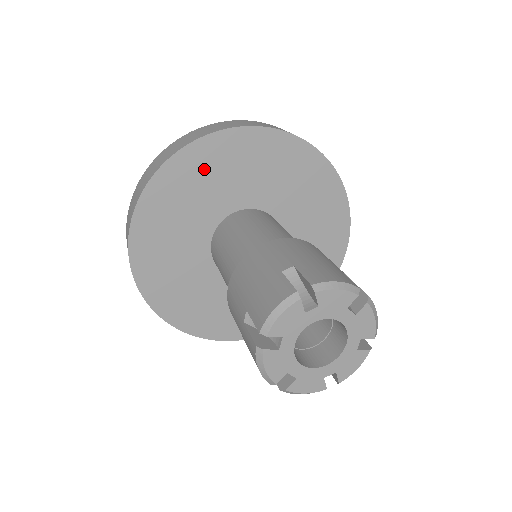
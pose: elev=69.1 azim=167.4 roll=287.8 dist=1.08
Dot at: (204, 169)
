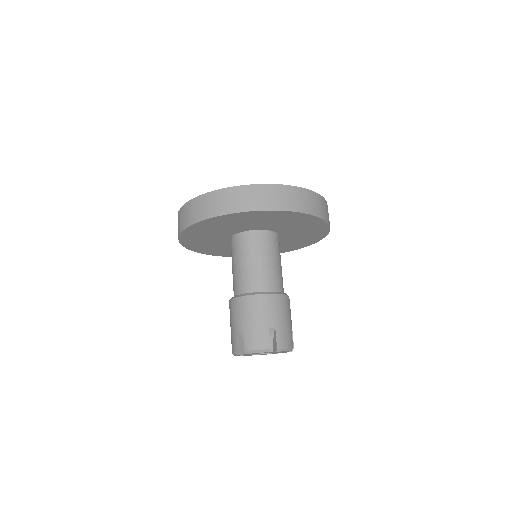
Dot at: (205, 229)
